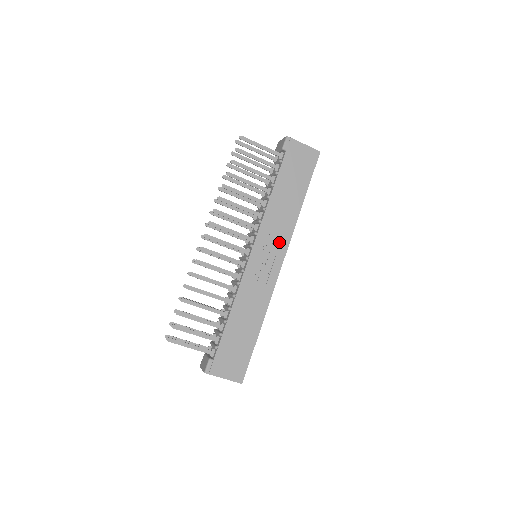
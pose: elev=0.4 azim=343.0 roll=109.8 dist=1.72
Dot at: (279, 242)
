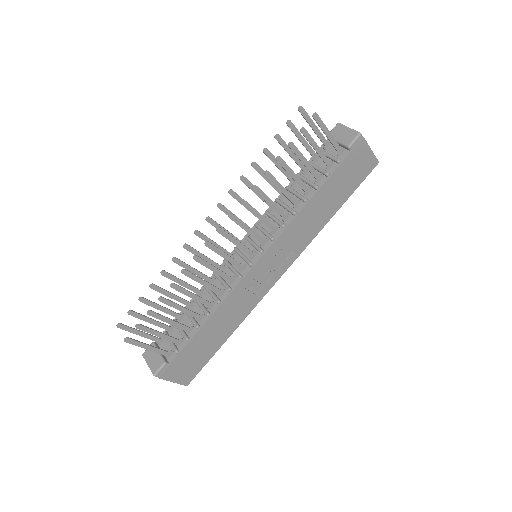
Dot at: (290, 253)
